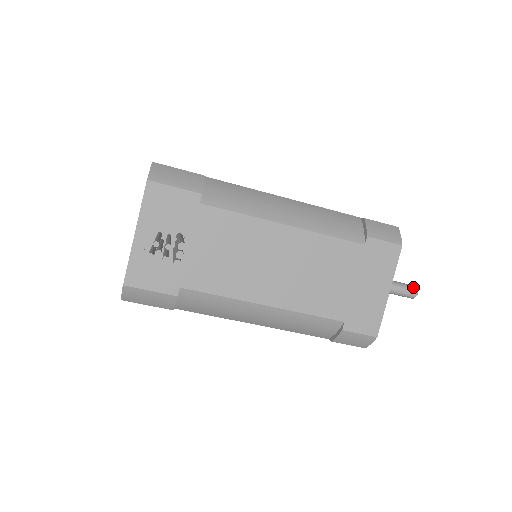
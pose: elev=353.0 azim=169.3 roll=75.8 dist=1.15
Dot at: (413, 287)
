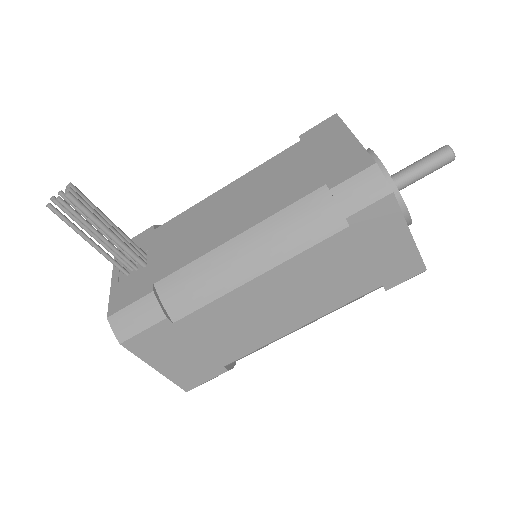
Dot at: (439, 149)
